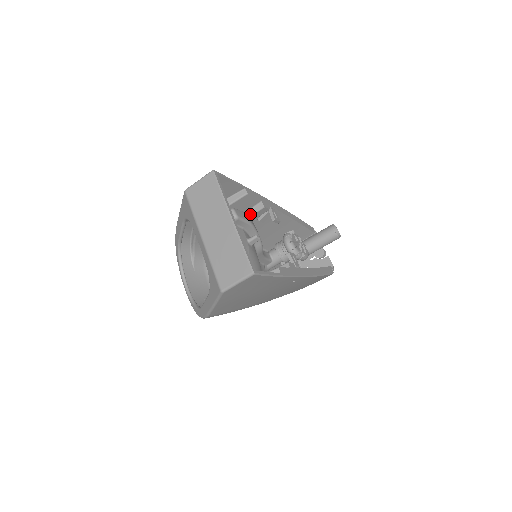
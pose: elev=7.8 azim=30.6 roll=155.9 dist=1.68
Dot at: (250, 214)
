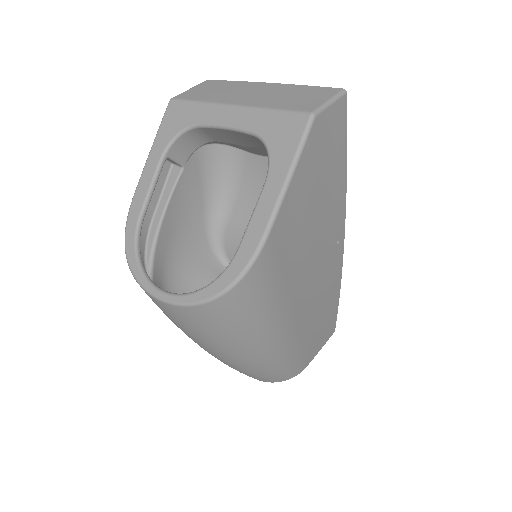
Dot at: occluded
